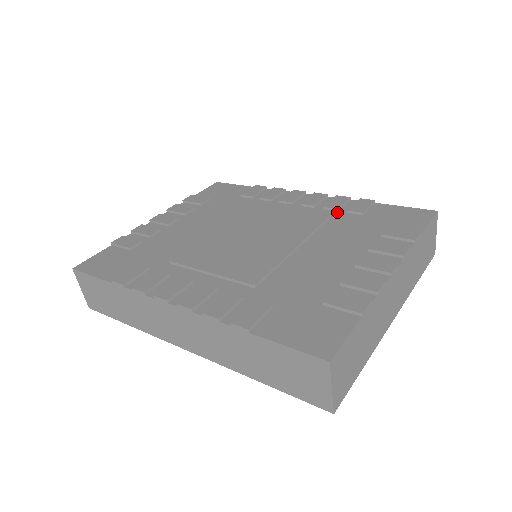
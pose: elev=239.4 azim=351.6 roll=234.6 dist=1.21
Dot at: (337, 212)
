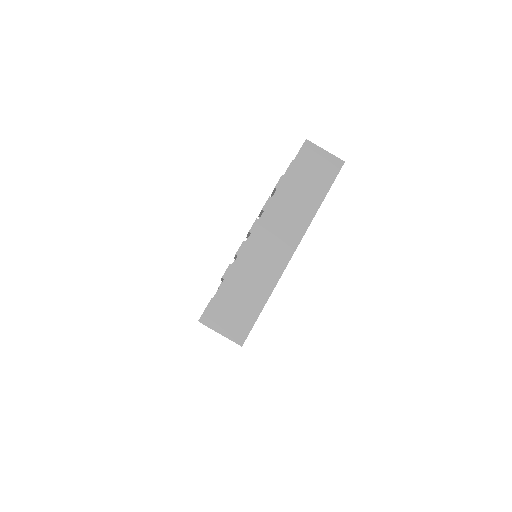
Dot at: occluded
